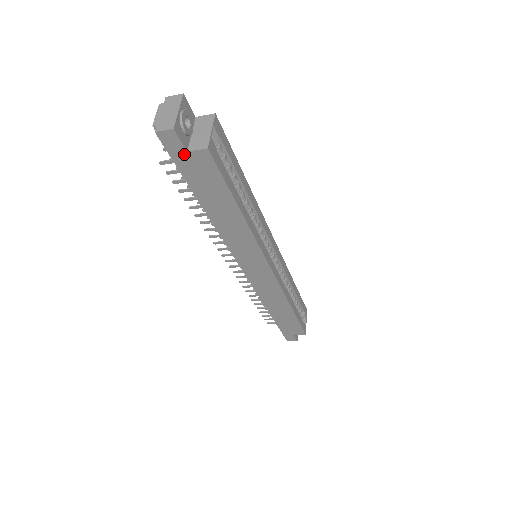
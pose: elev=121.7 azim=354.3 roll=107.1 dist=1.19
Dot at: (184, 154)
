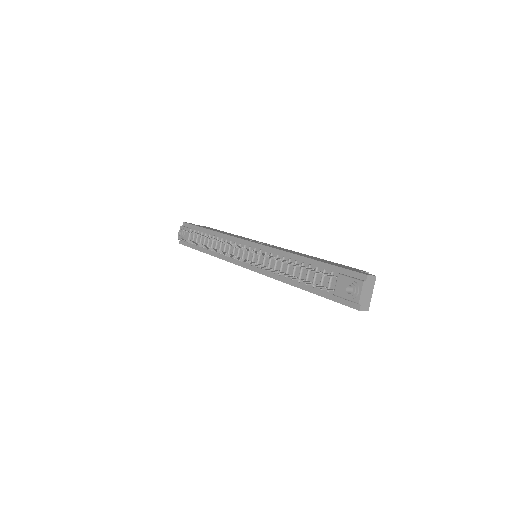
Dot at: occluded
